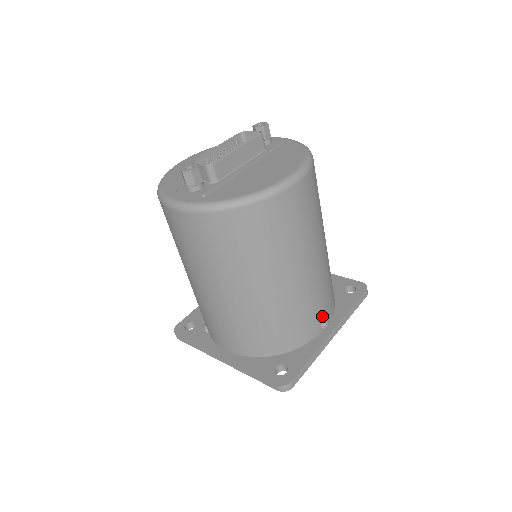
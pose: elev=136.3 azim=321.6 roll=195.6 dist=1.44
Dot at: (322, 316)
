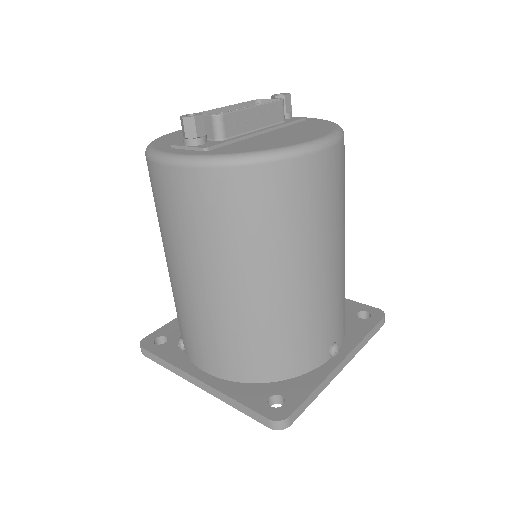
Dot at: (332, 338)
